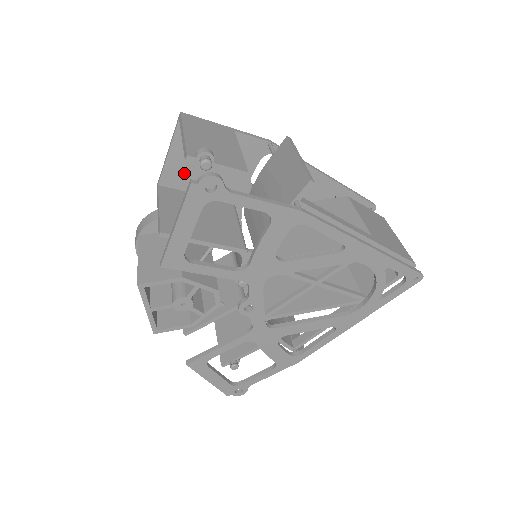
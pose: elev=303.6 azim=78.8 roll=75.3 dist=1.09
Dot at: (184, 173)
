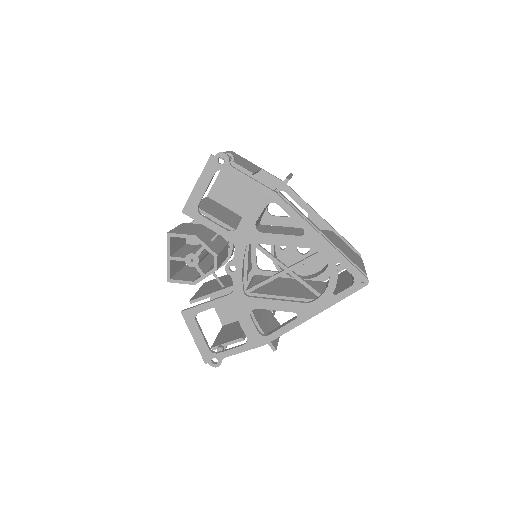
Dot at: (225, 192)
